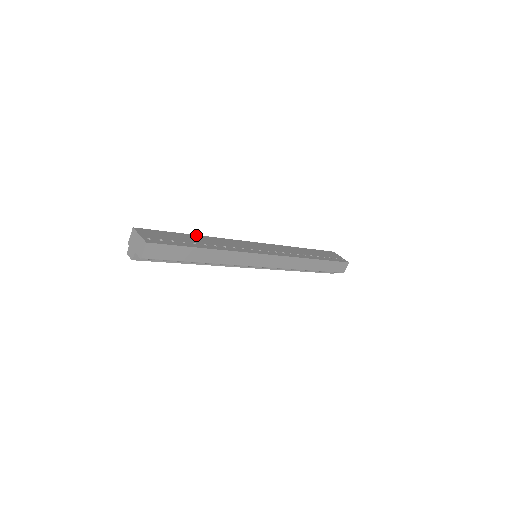
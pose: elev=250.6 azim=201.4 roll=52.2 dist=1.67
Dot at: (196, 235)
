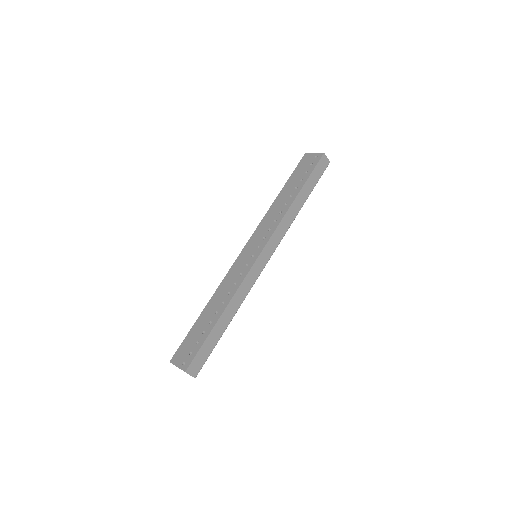
Dot at: (206, 307)
